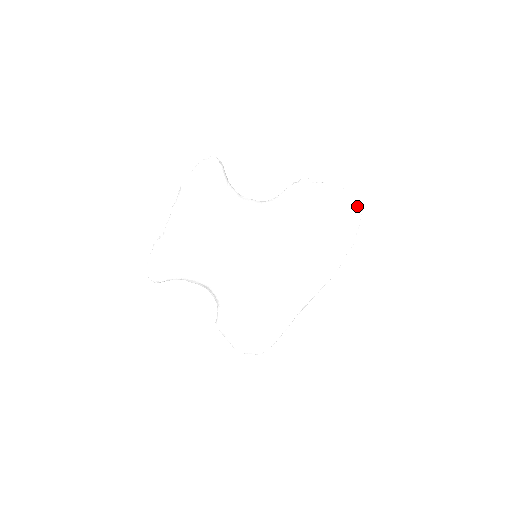
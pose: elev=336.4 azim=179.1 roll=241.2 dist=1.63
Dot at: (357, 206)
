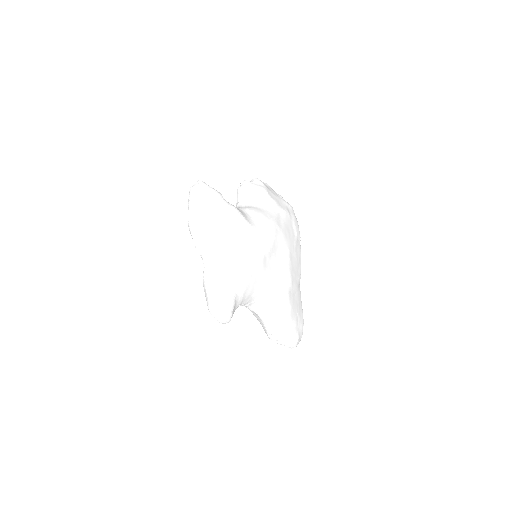
Dot at: (272, 189)
